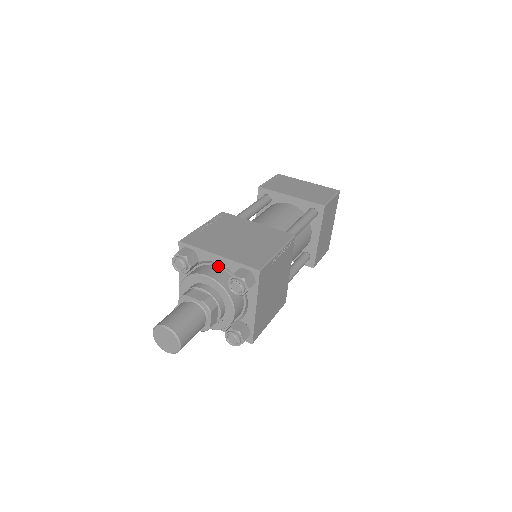
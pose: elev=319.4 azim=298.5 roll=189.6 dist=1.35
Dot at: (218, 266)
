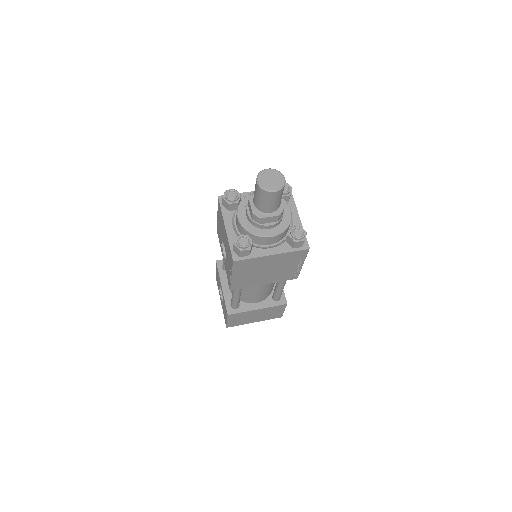
Dot at: occluded
